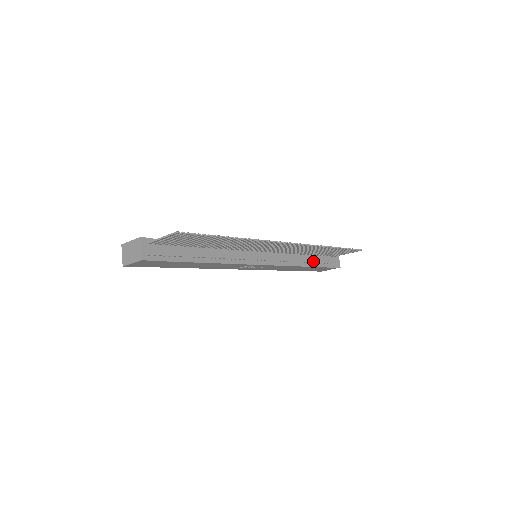
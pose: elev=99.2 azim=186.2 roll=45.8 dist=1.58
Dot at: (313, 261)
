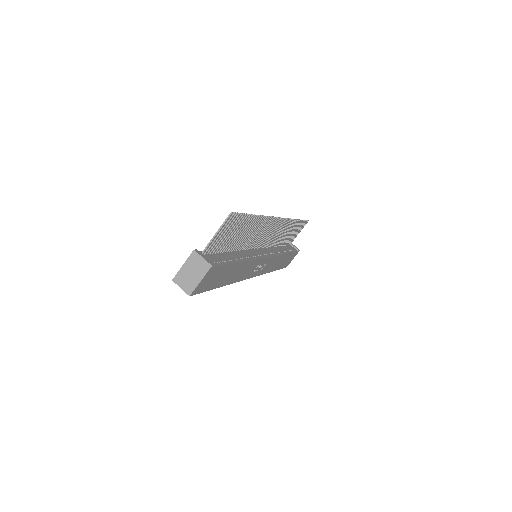
Dot at: (285, 250)
